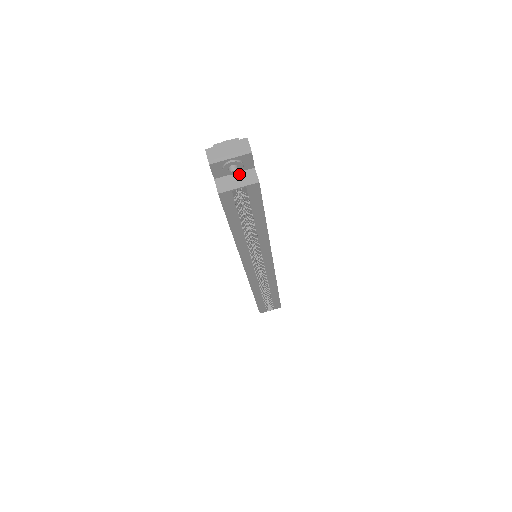
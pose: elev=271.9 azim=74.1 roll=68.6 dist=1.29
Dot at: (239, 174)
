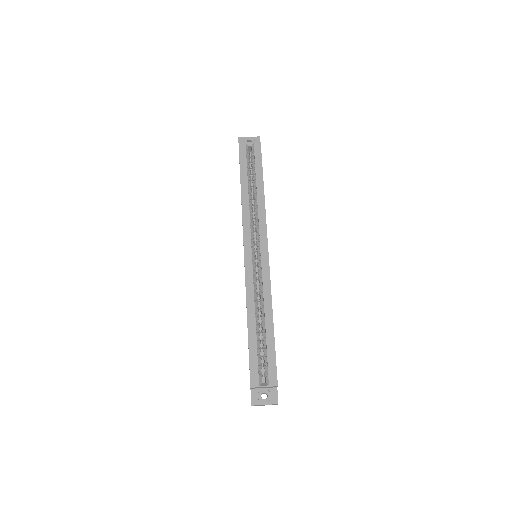
Dot at: occluded
